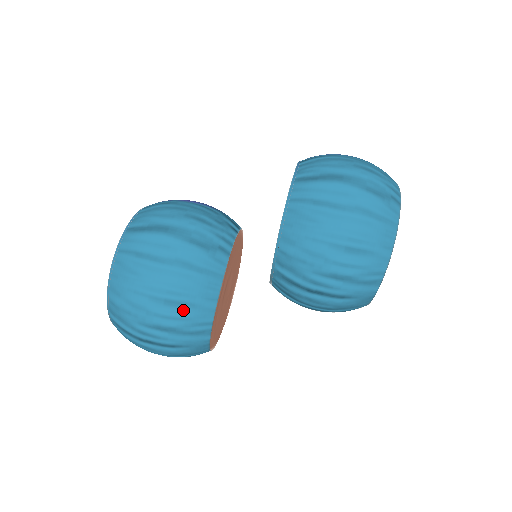
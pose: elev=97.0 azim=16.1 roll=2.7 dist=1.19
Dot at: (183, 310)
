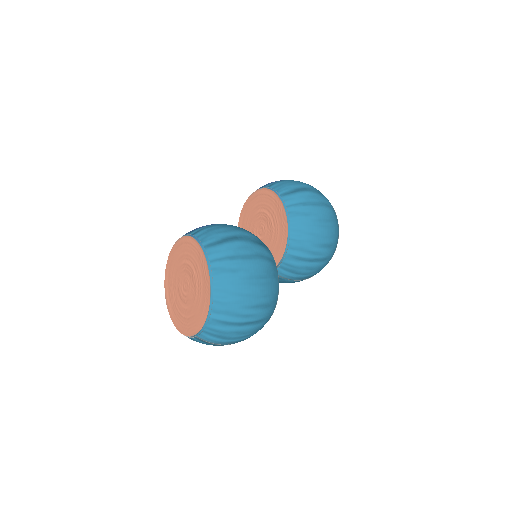
Dot at: (269, 288)
